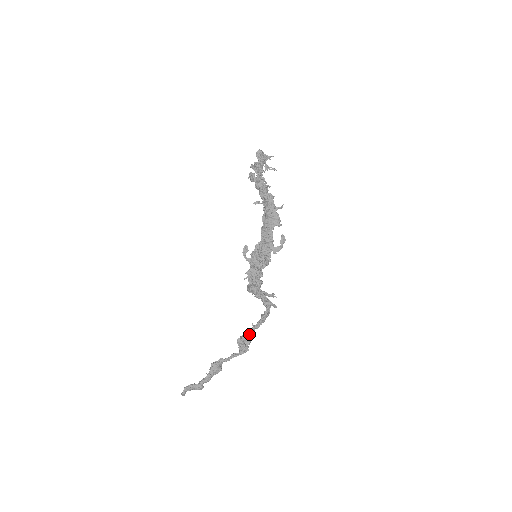
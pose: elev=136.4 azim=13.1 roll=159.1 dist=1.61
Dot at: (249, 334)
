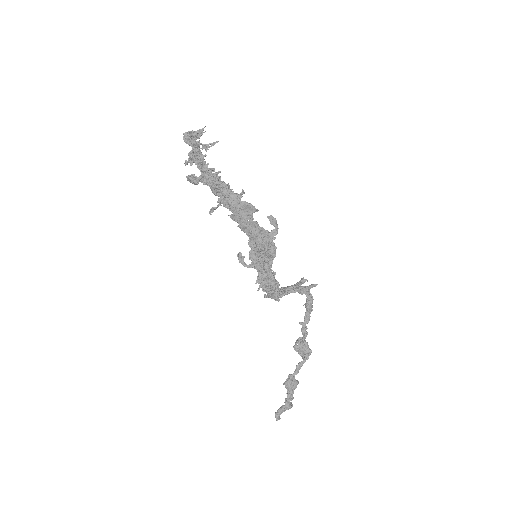
Dot at: occluded
